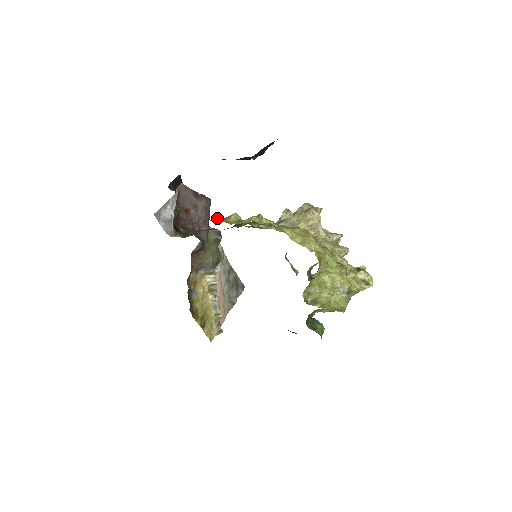
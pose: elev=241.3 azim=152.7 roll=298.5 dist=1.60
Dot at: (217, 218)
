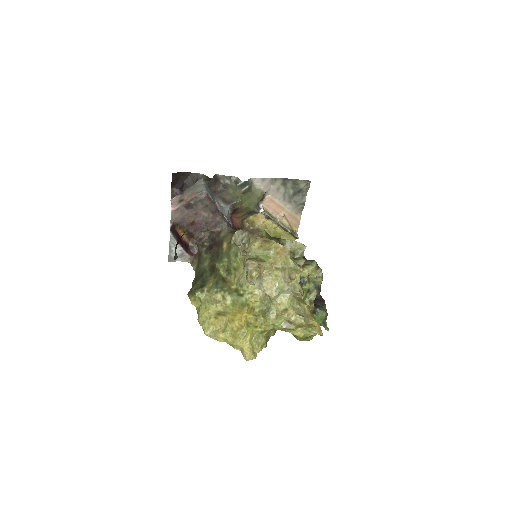
Dot at: (190, 294)
